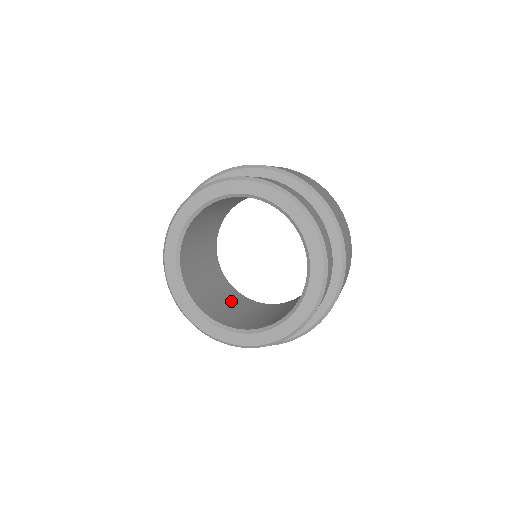
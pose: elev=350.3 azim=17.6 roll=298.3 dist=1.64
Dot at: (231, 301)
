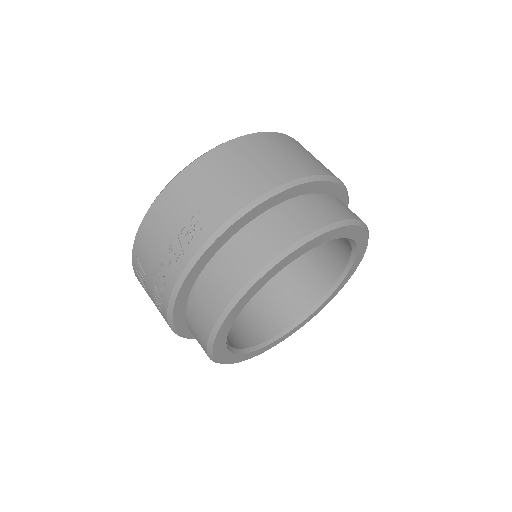
Dot at: occluded
